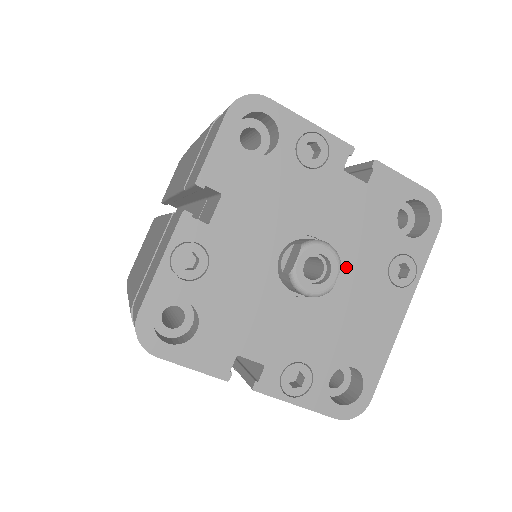
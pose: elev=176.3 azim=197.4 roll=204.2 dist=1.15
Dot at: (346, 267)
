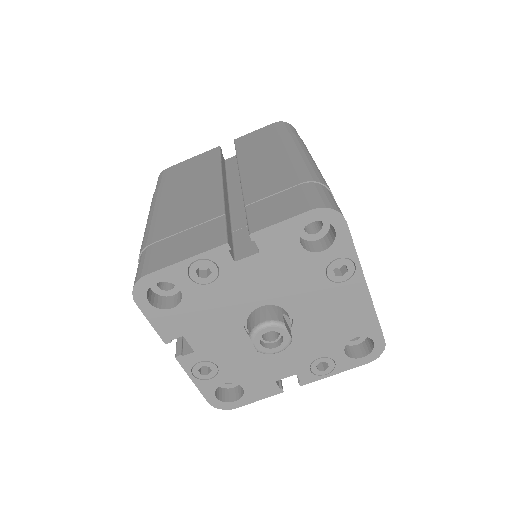
Dot at: (296, 302)
